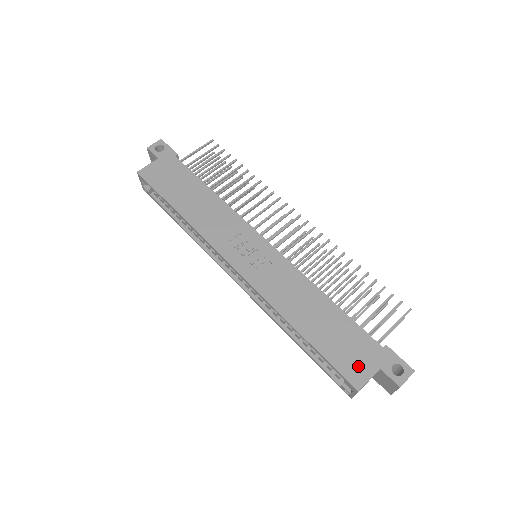
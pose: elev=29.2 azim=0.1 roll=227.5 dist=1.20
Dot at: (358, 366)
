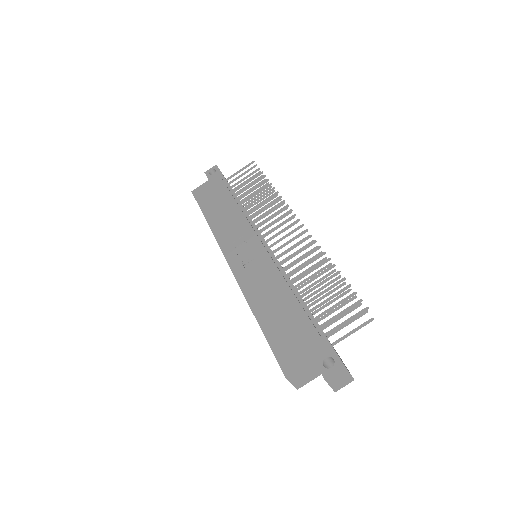
Dot at: (294, 354)
